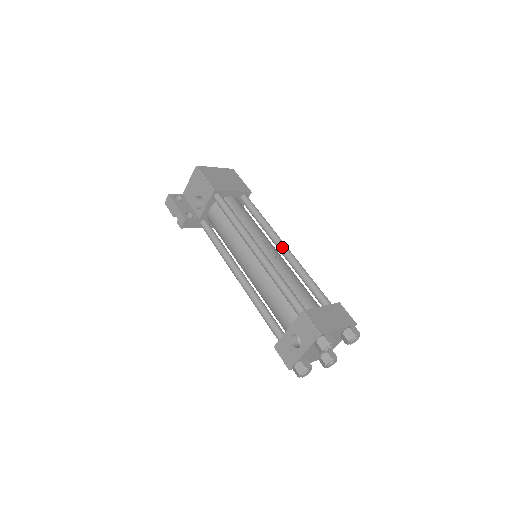
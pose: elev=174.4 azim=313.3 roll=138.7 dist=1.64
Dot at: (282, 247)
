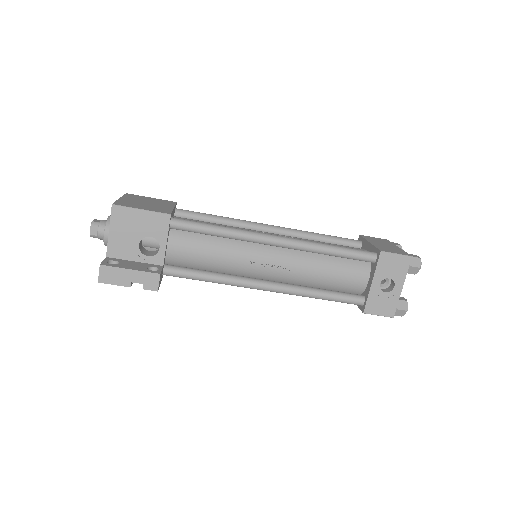
Dot at: (272, 228)
